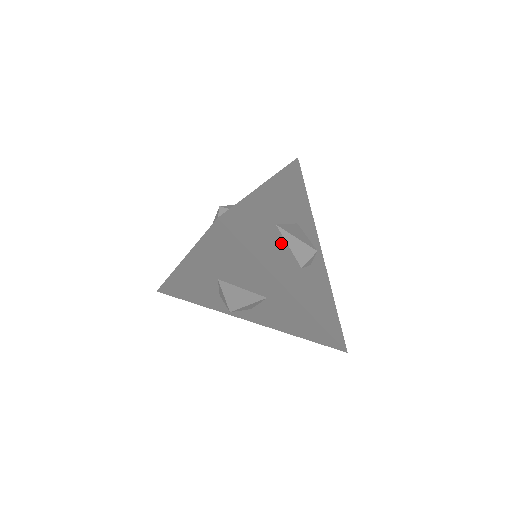
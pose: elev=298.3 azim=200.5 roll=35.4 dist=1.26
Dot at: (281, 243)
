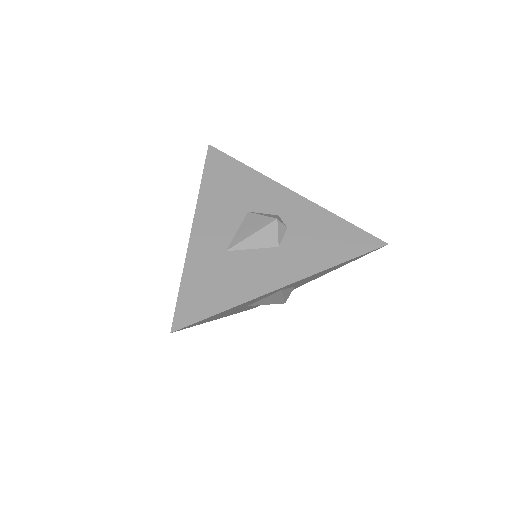
Dot at: (242, 259)
